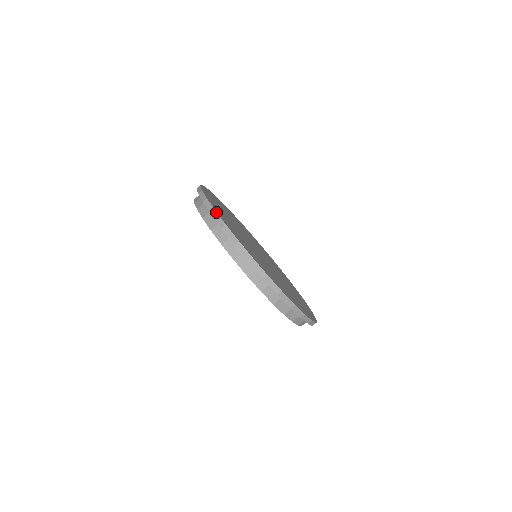
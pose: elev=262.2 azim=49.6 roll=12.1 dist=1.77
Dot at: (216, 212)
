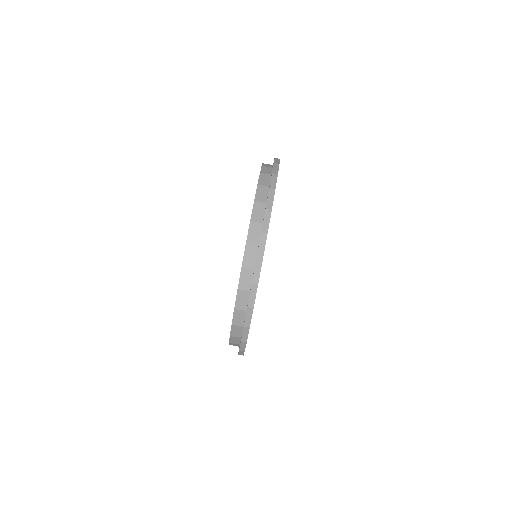
Dot at: occluded
